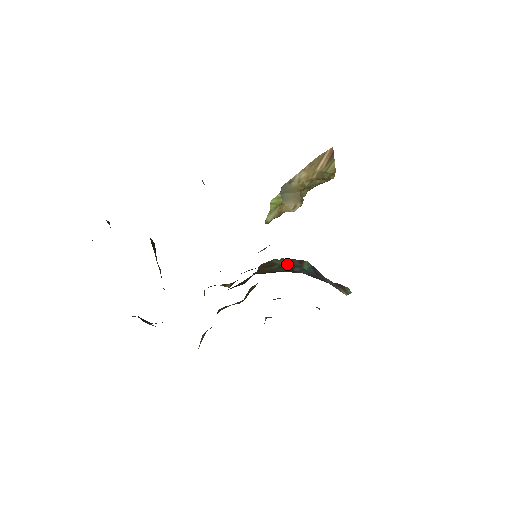
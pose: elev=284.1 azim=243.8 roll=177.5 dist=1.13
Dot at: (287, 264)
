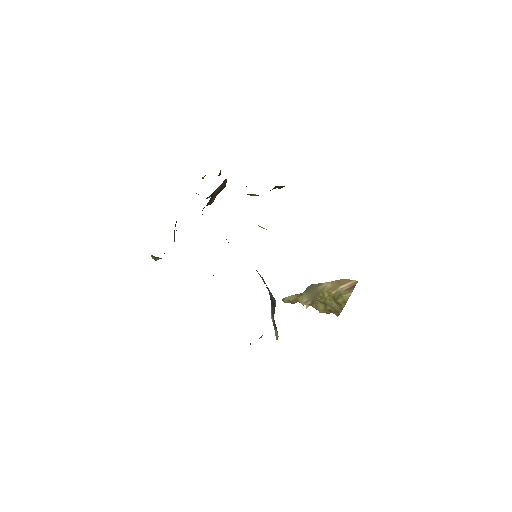
Dot at: occluded
